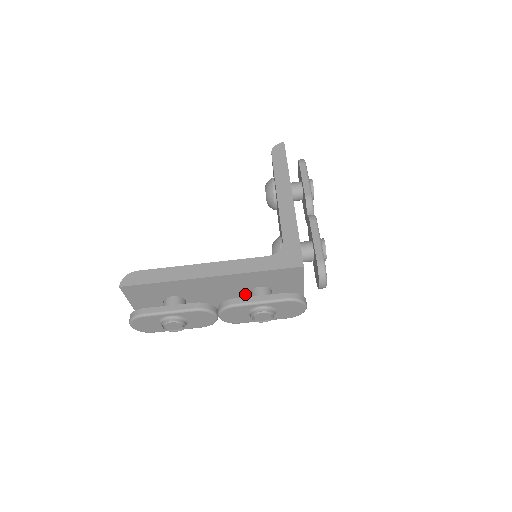
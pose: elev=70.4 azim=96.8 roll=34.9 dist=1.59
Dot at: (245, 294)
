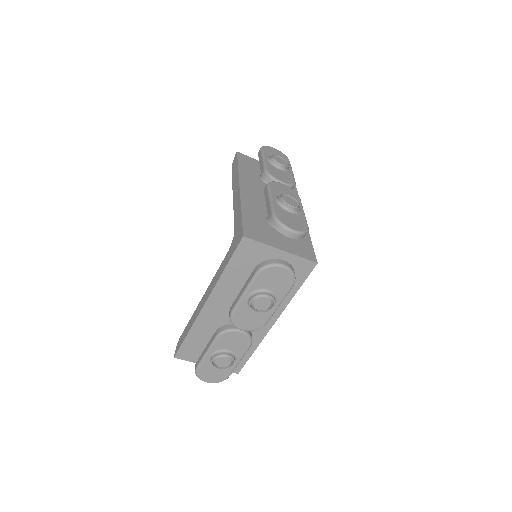
Dot at: occluded
